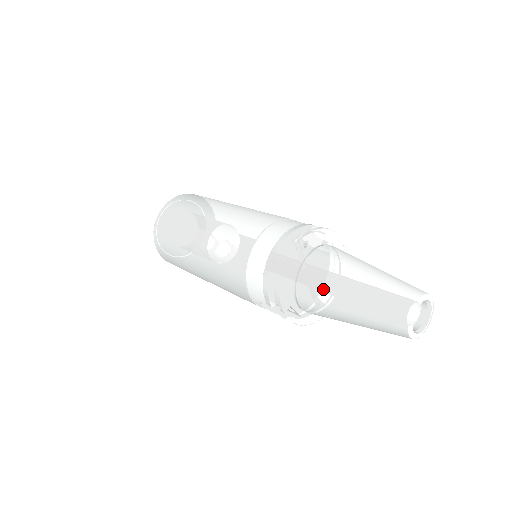
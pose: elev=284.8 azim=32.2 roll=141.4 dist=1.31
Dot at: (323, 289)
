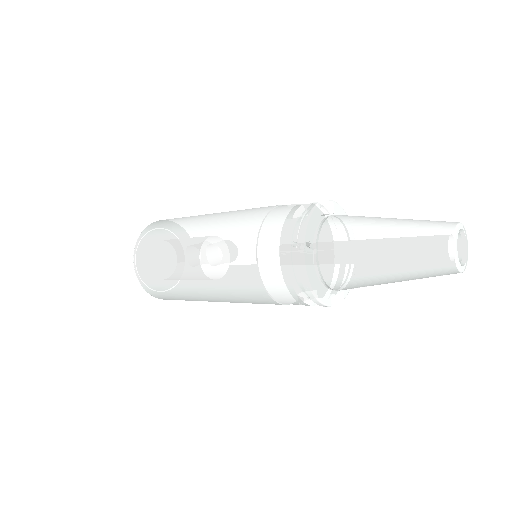
Dot at: (355, 276)
